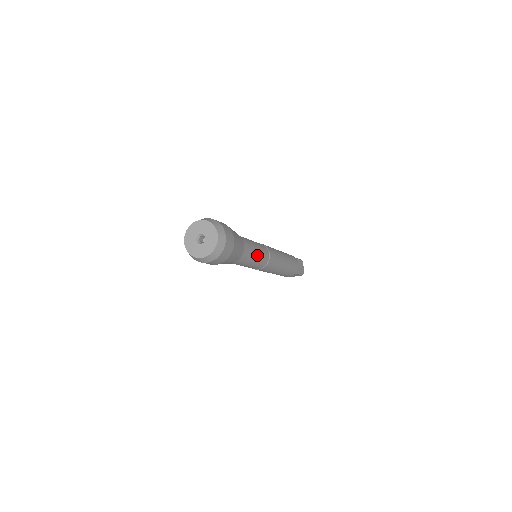
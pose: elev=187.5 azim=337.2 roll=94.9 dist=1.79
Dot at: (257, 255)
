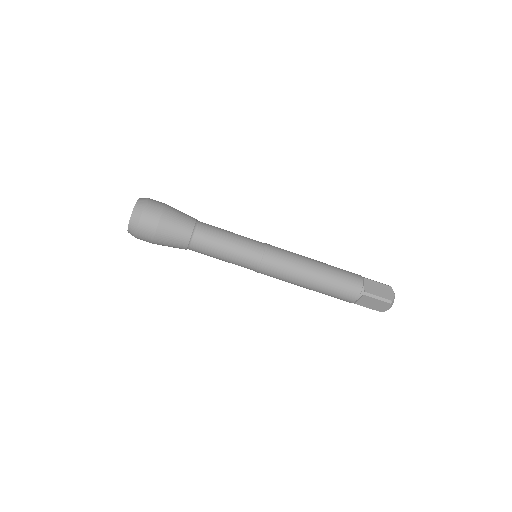
Dot at: (231, 242)
